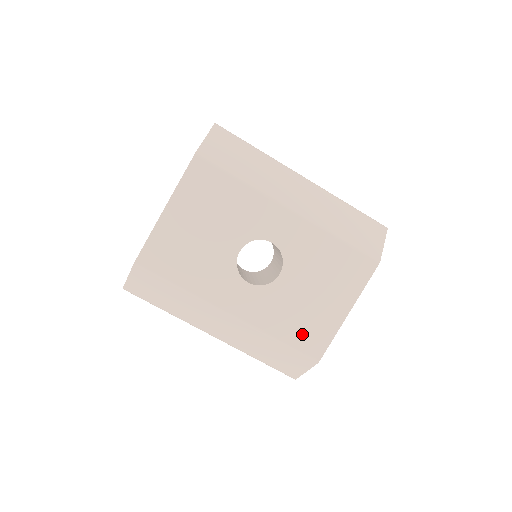
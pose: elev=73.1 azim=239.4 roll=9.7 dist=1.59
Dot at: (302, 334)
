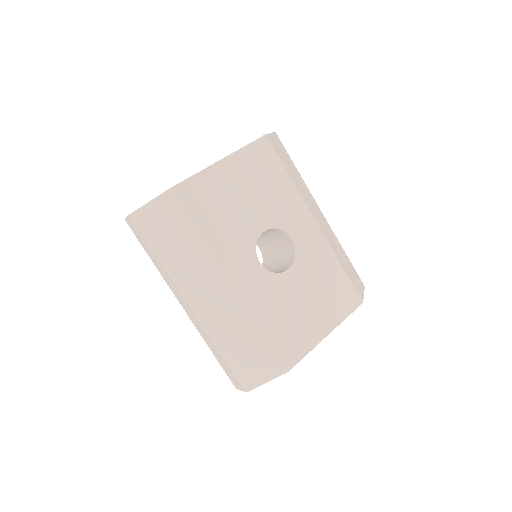
Dot at: (284, 336)
